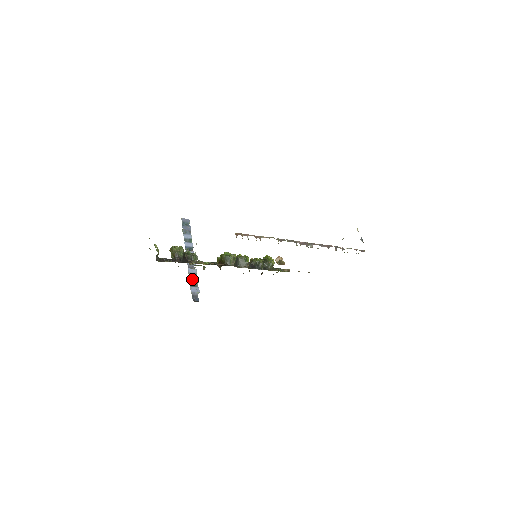
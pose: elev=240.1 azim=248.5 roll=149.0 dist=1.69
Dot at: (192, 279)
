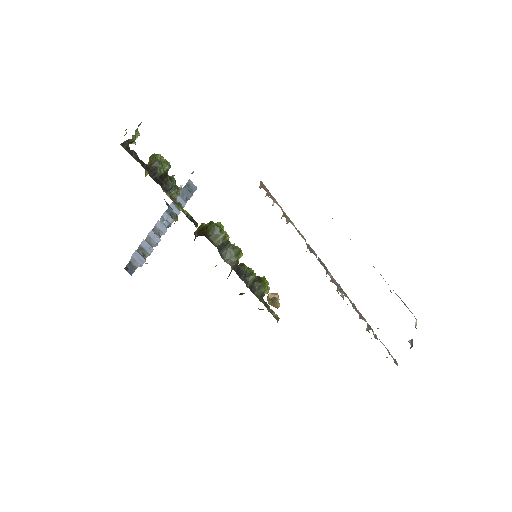
Dot at: (146, 245)
